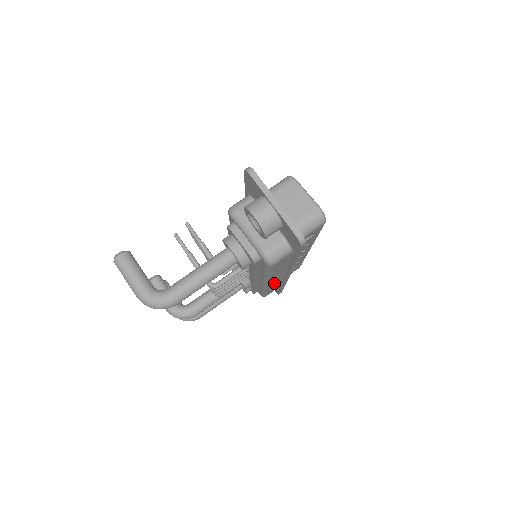
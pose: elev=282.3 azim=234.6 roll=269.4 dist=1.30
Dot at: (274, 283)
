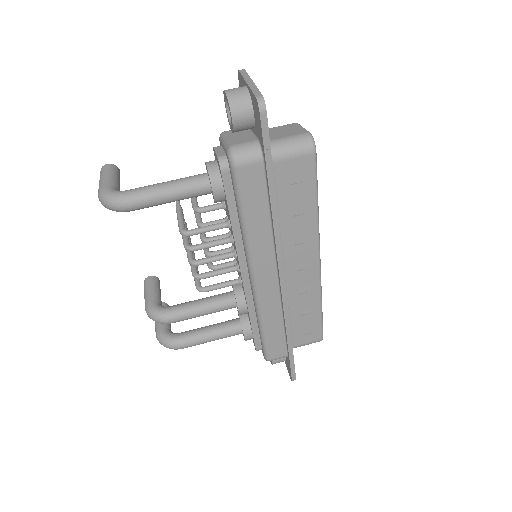
Dot at: (270, 301)
